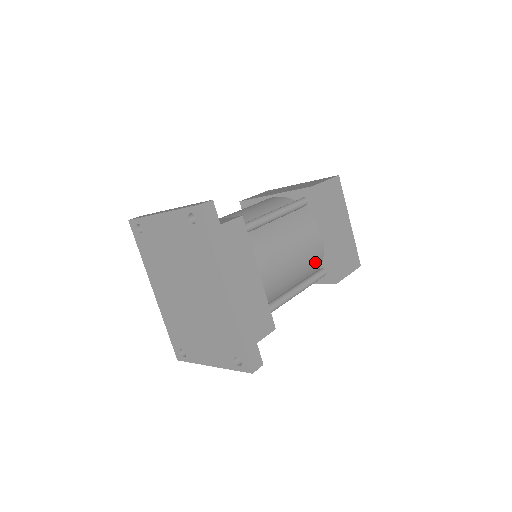
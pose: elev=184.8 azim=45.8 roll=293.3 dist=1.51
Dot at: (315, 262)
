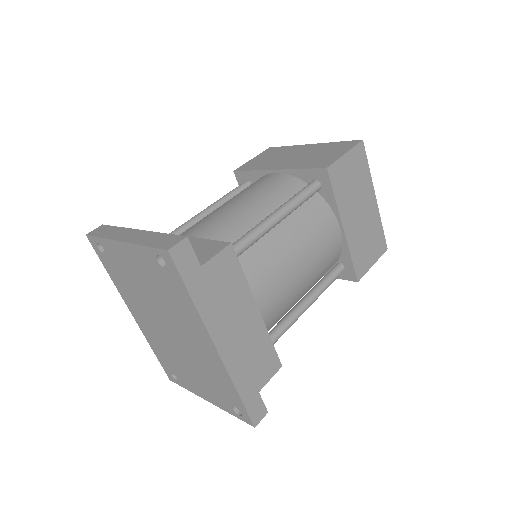
Dot at: (331, 261)
